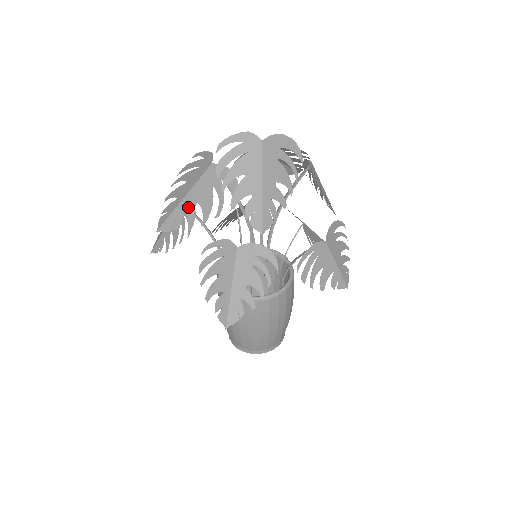
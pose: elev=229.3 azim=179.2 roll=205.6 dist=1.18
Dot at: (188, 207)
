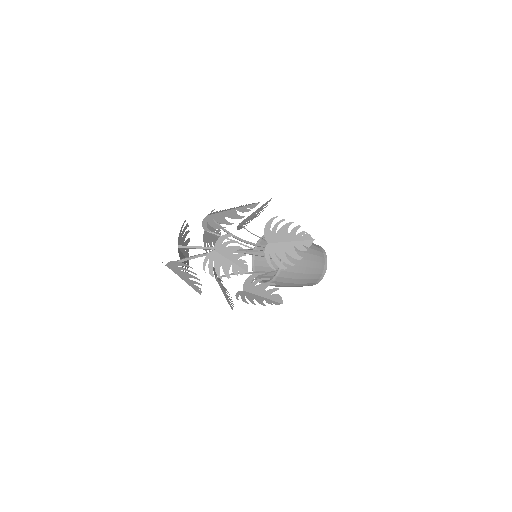
Dot at: (185, 261)
